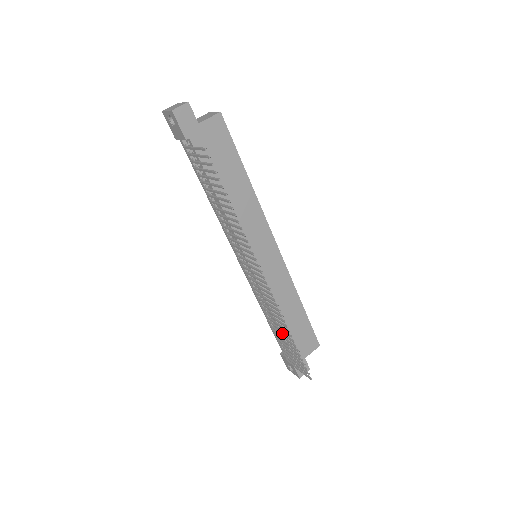
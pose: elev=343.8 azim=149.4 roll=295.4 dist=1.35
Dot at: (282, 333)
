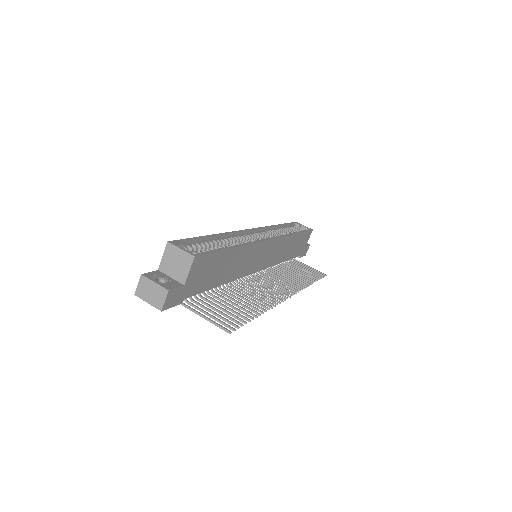
Dot at: (297, 275)
